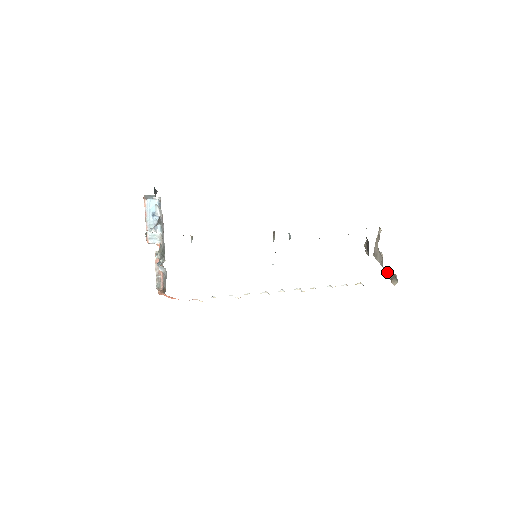
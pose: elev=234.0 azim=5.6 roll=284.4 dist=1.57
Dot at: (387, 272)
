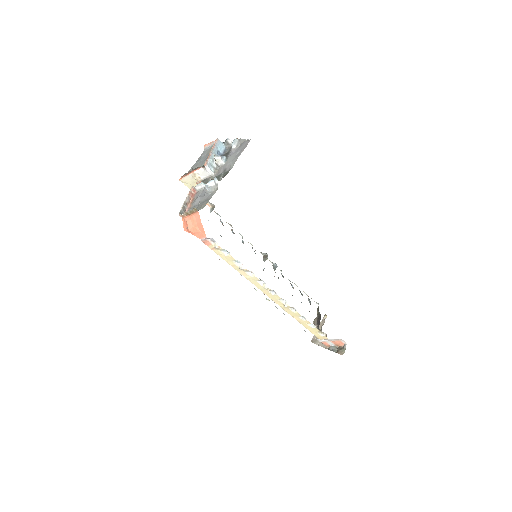
Dot at: (333, 346)
